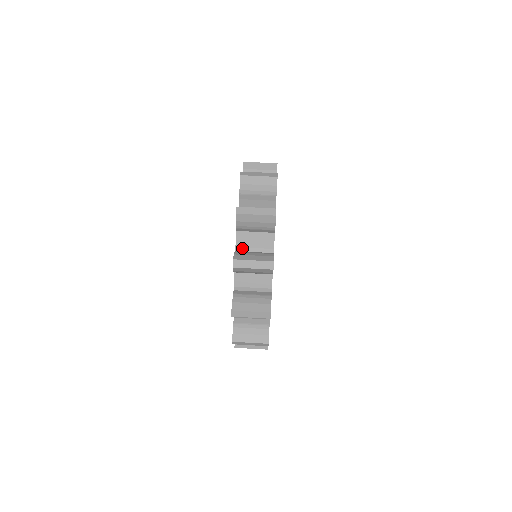
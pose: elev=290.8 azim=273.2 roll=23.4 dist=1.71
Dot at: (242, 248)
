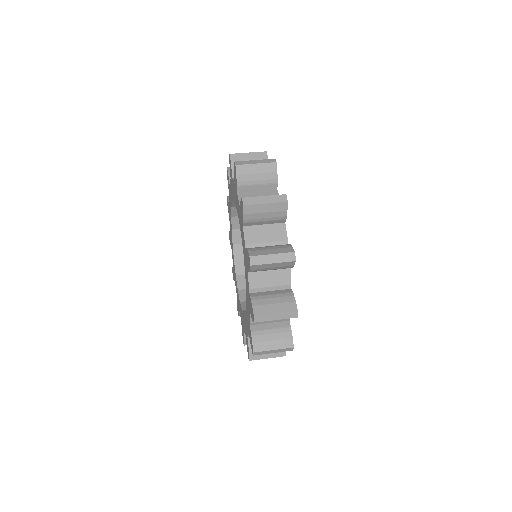
Dot at: occluded
